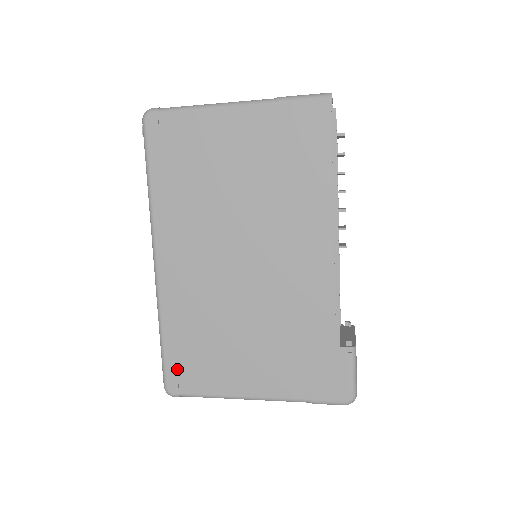
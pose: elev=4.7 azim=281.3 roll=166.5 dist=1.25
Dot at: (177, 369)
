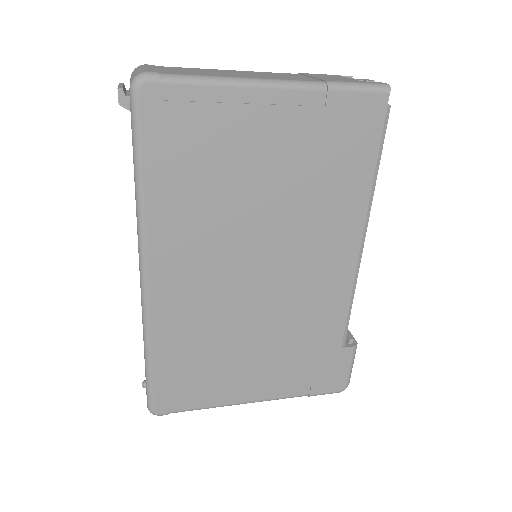
Dot at: (168, 390)
